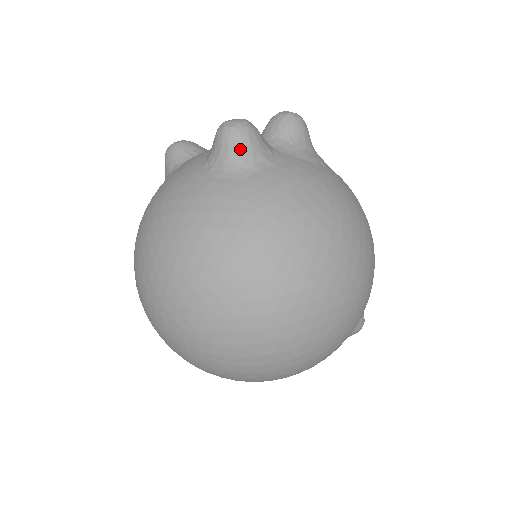
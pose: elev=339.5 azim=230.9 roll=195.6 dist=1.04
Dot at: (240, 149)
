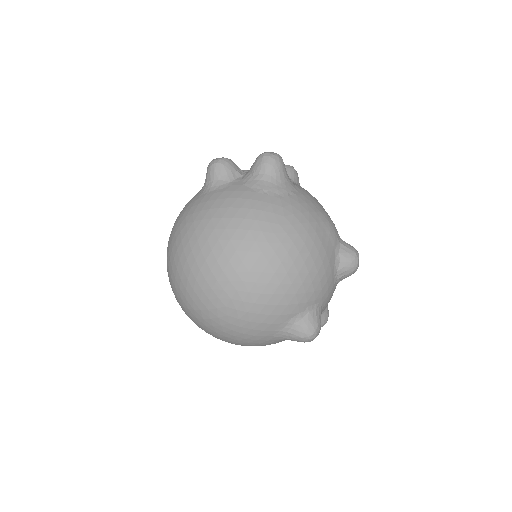
Dot at: (209, 177)
